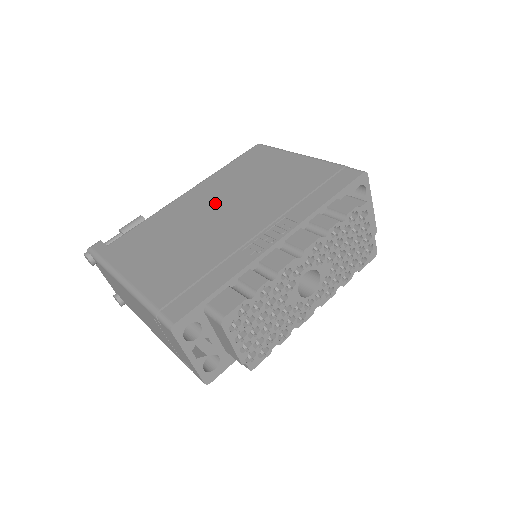
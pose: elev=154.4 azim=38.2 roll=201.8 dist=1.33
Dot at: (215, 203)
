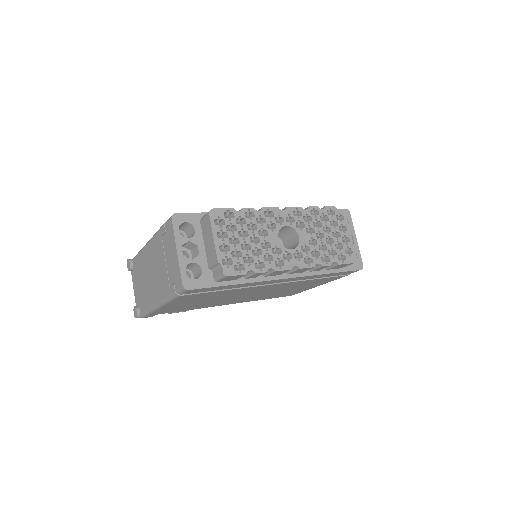
Dot at: occluded
